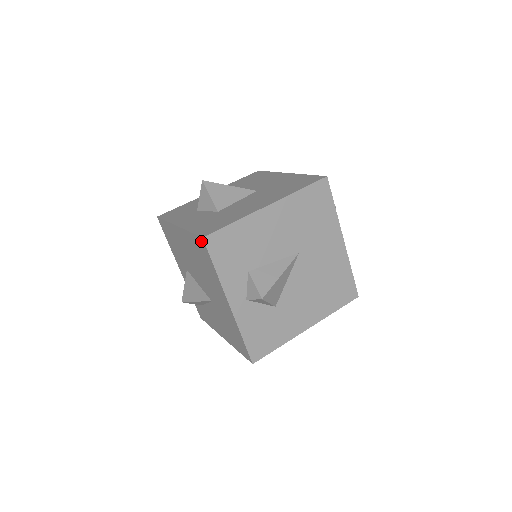
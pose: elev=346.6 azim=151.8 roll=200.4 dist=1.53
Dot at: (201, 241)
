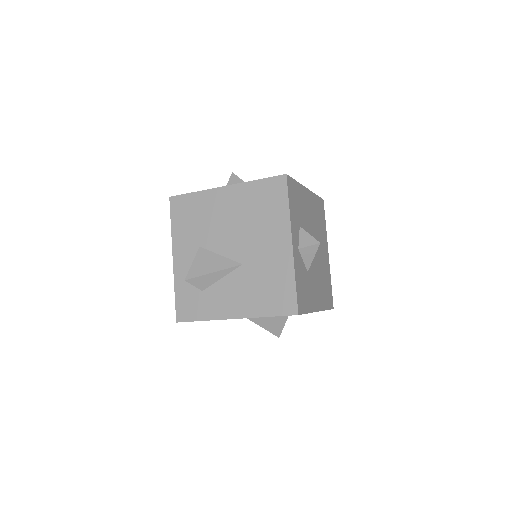
Dot at: (280, 180)
